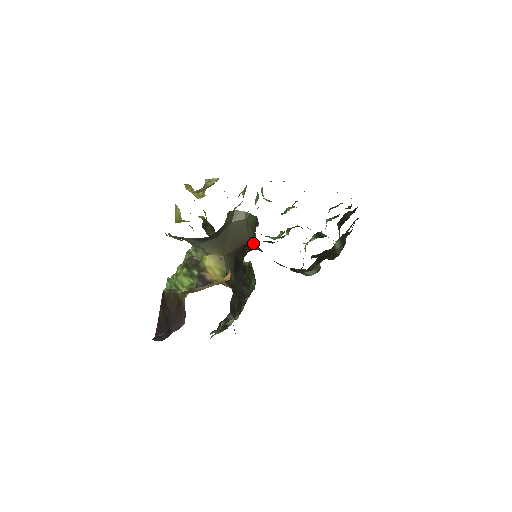
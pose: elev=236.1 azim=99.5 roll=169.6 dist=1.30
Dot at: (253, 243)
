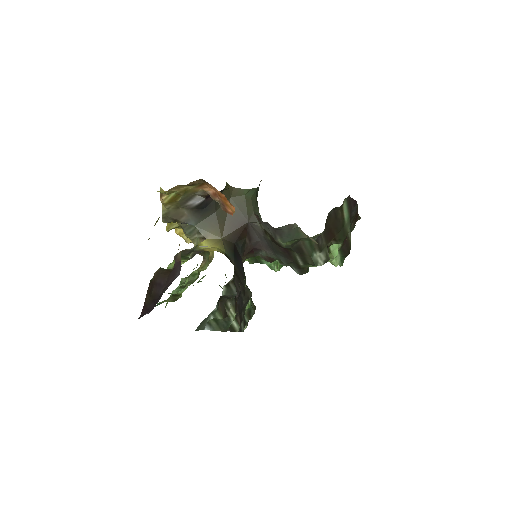
Dot at: occluded
